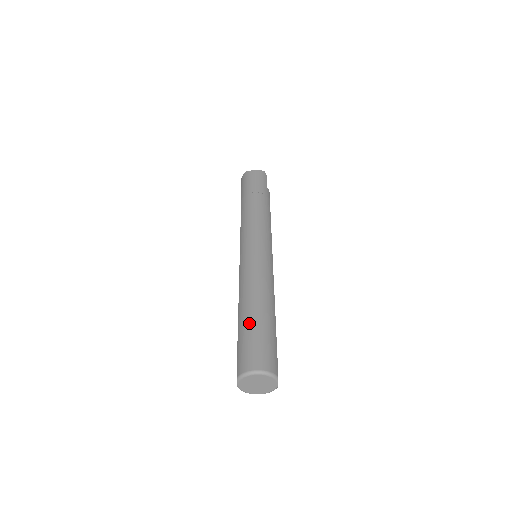
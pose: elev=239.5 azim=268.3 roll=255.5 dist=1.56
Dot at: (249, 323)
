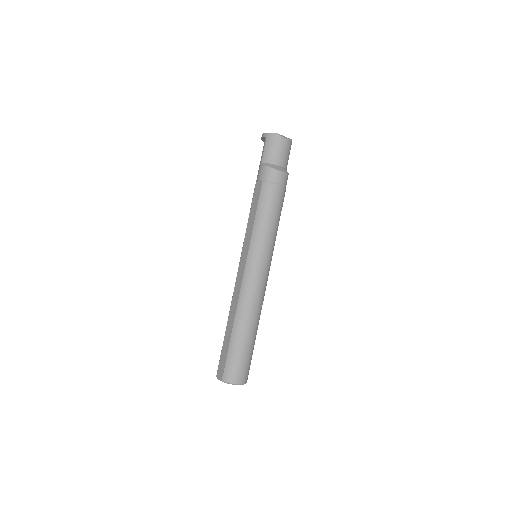
Dot at: (242, 343)
